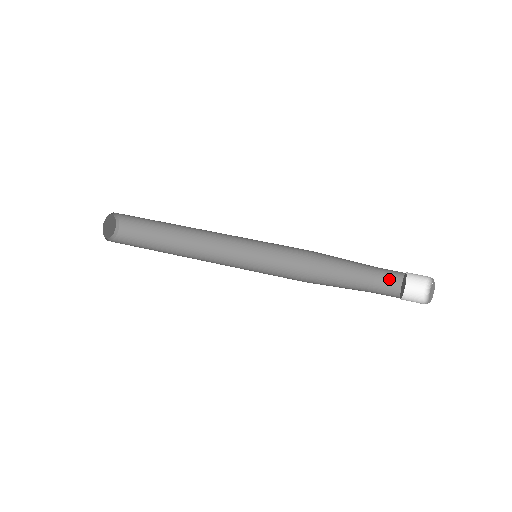
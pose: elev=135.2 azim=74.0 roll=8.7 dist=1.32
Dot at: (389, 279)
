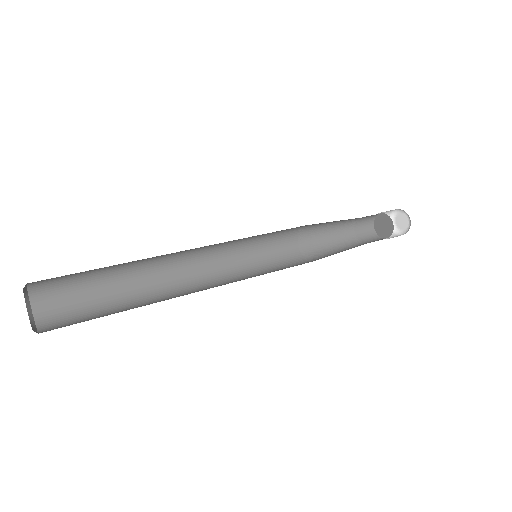
Dot at: (365, 224)
